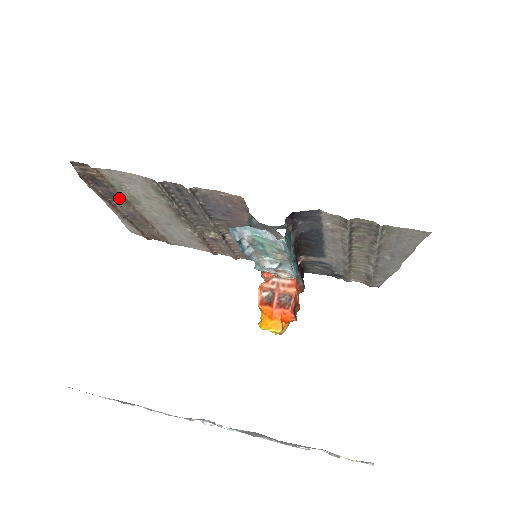
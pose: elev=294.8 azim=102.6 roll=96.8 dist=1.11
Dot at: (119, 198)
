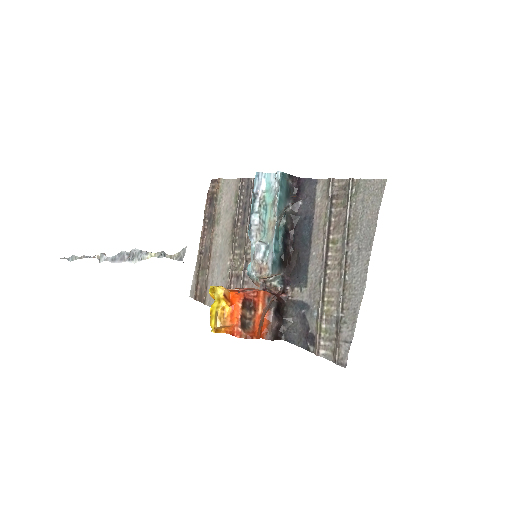
Dot at: (212, 222)
